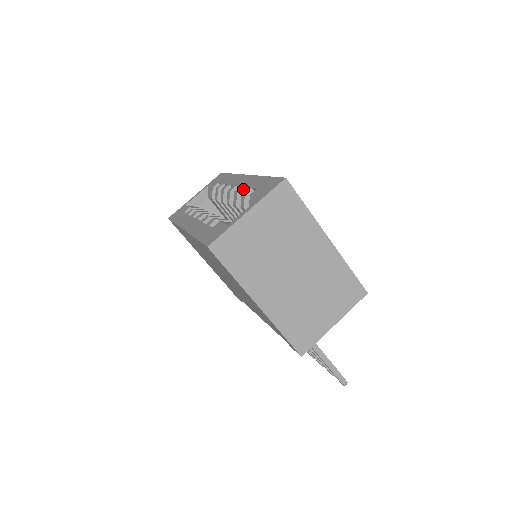
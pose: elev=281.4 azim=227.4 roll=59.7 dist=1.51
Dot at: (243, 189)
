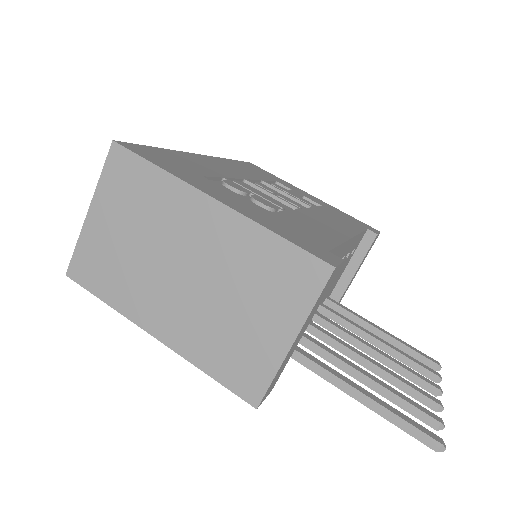
Dot at: occluded
